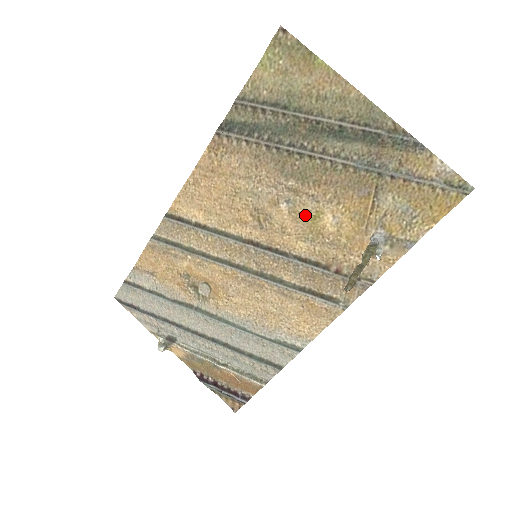
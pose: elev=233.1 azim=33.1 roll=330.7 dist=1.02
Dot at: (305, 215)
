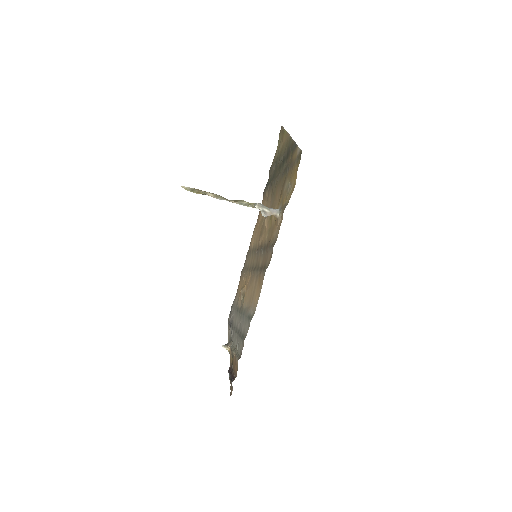
Dot at: (270, 217)
